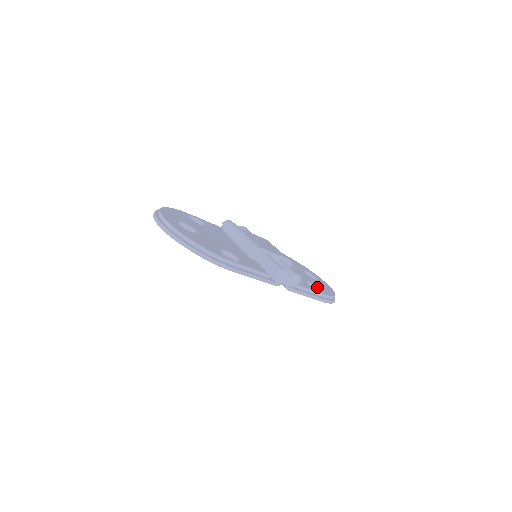
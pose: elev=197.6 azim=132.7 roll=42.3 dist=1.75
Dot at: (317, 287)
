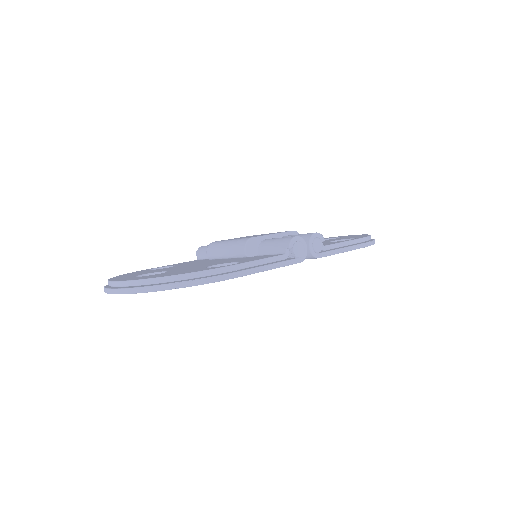
Dot at: occluded
